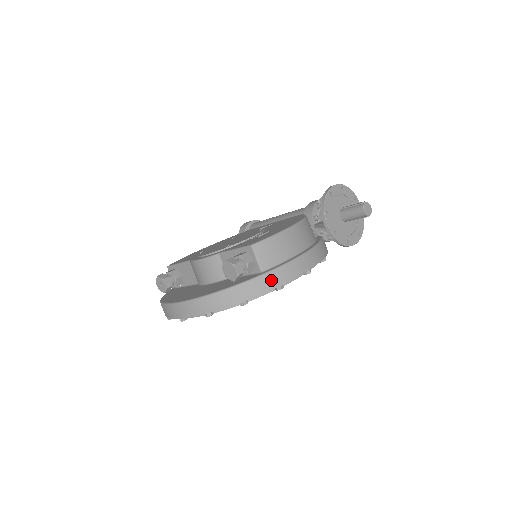
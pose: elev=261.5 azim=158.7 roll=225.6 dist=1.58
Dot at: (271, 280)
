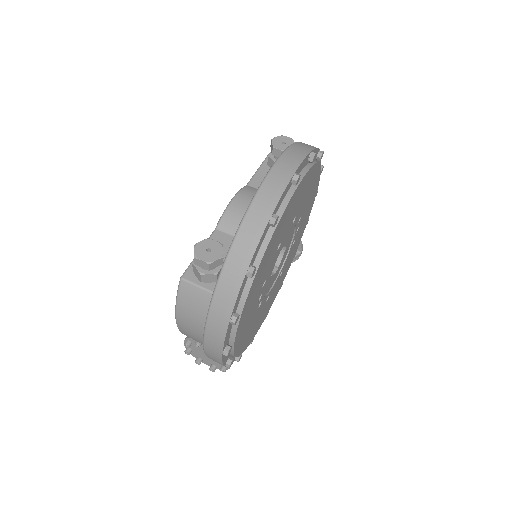
Dot at: occluded
